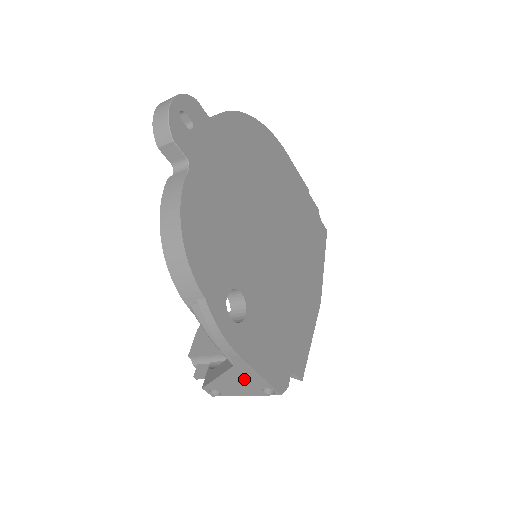
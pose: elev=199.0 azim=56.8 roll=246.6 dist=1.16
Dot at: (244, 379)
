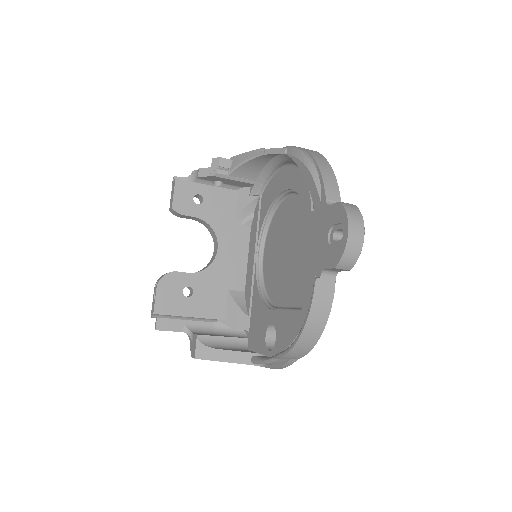
Dot at: occluded
